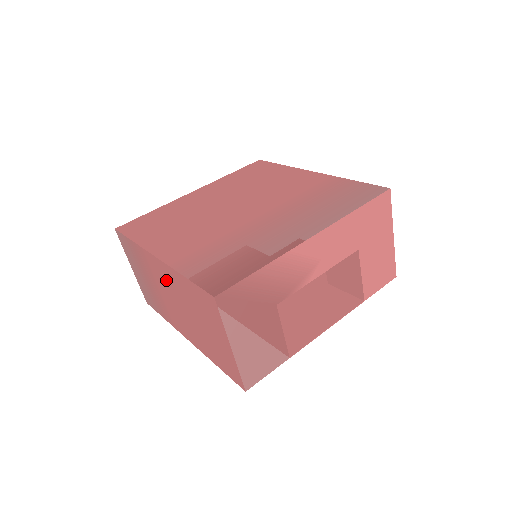
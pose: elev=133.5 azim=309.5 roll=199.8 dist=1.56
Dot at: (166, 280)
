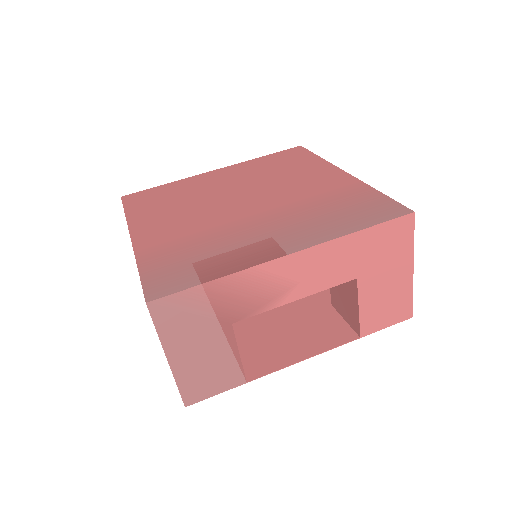
Dot at: occluded
